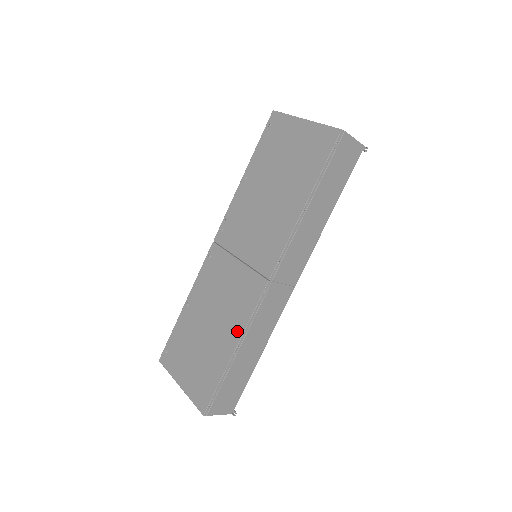
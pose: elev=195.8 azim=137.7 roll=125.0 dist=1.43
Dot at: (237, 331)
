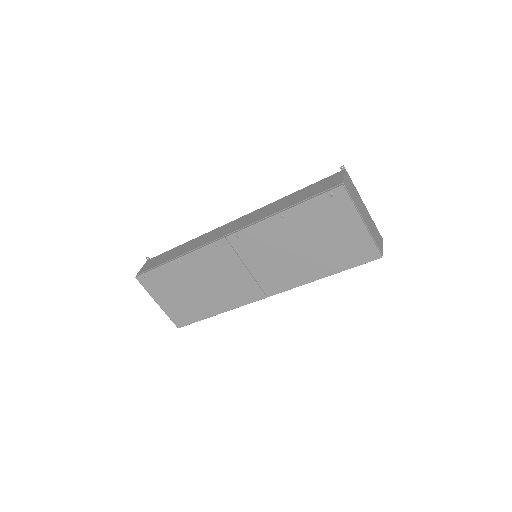
Dot at: (226, 306)
